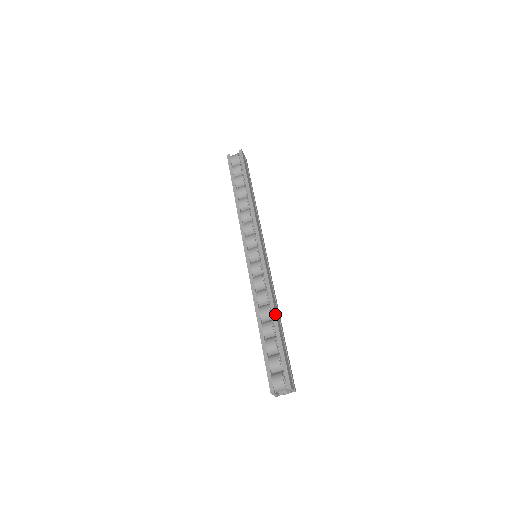
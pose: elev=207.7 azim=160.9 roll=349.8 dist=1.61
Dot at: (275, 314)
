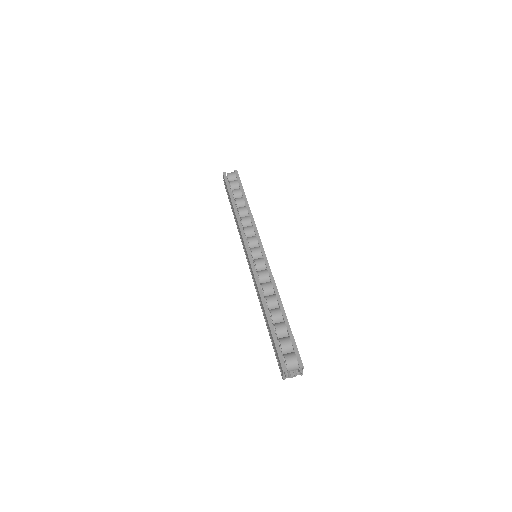
Dot at: occluded
